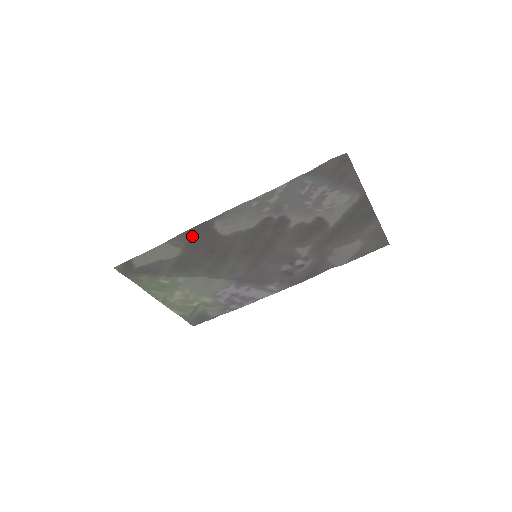
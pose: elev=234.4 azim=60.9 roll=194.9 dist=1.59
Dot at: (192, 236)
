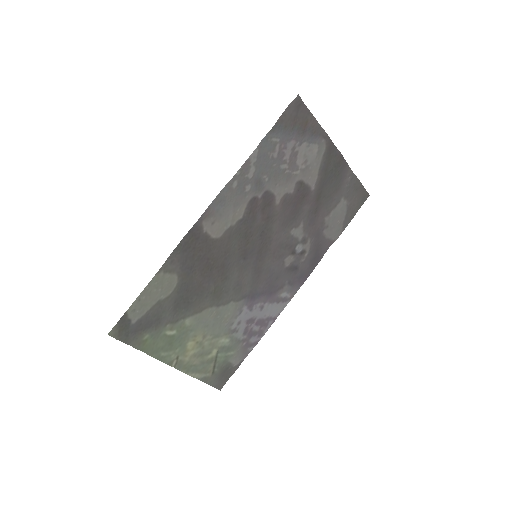
Dot at: (184, 253)
